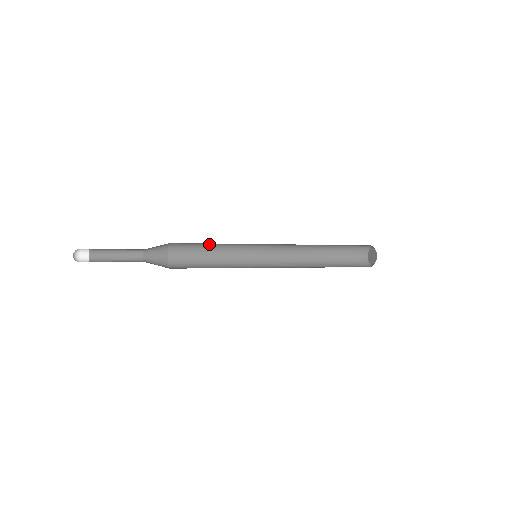
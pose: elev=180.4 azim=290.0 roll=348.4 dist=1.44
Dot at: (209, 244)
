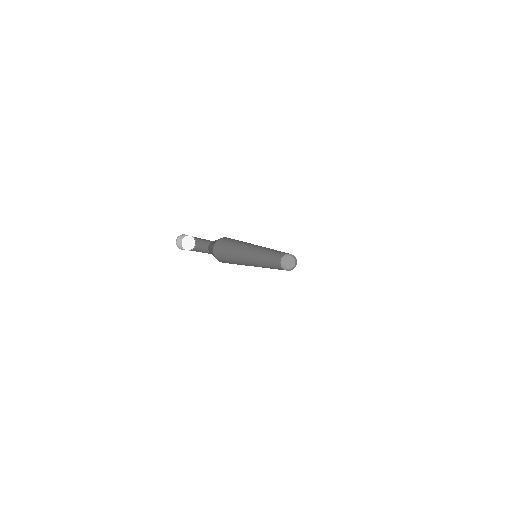
Dot at: (238, 241)
